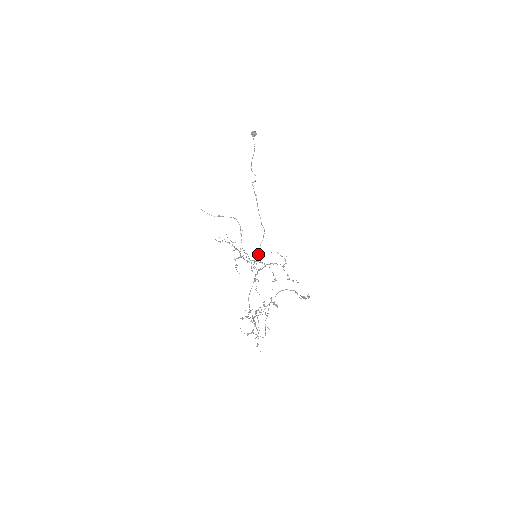
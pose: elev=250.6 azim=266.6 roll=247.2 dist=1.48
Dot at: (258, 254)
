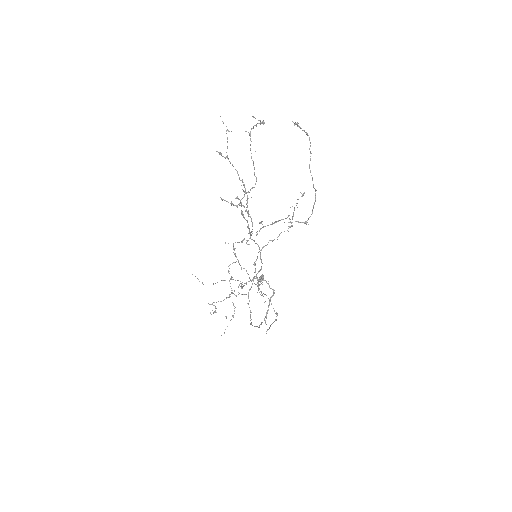
Dot at: (269, 328)
